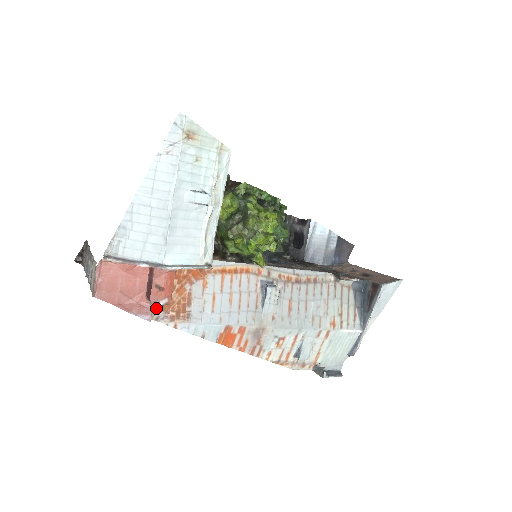
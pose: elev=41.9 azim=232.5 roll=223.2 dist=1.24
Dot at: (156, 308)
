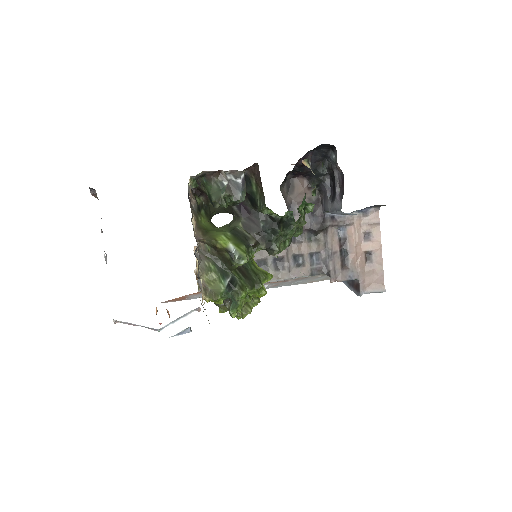
Dot at: occluded
